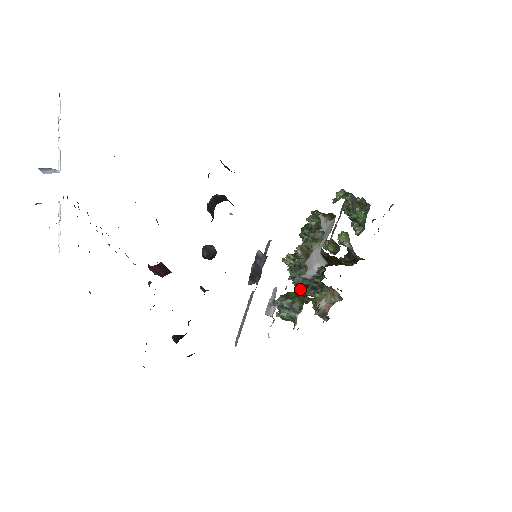
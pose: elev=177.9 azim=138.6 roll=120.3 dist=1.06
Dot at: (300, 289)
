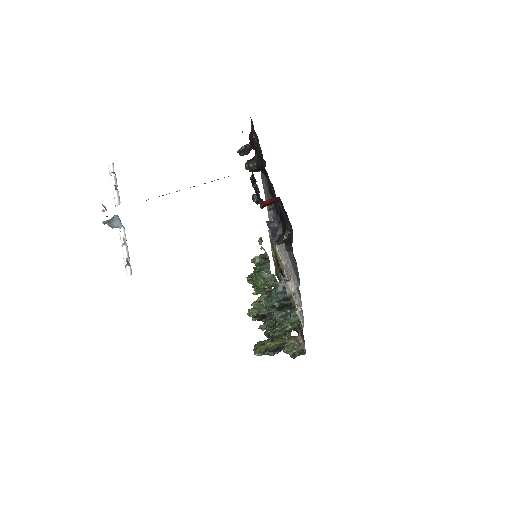
Dot at: occluded
